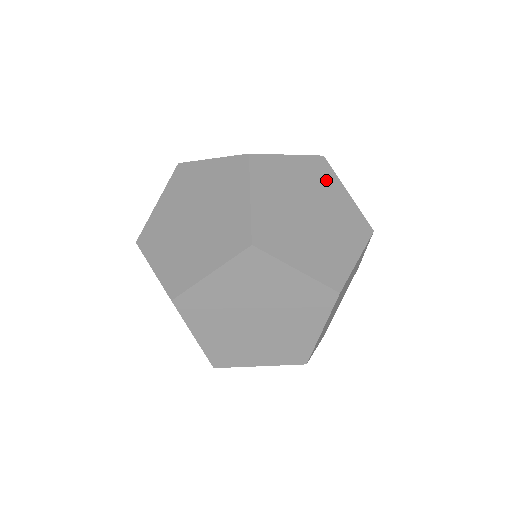
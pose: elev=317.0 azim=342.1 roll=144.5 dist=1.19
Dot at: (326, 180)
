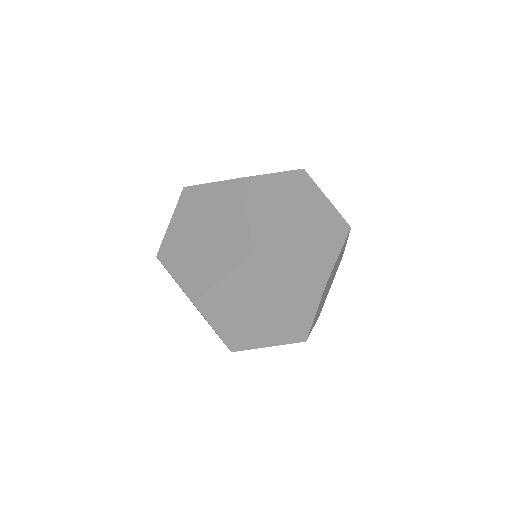
Dot at: (232, 203)
